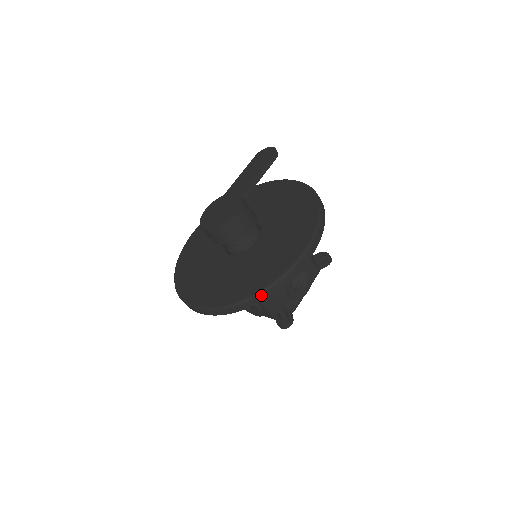
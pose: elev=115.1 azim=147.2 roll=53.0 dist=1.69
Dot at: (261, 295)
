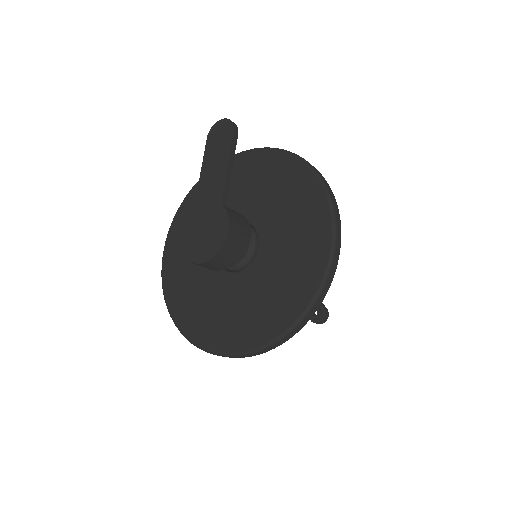
Dot at: (303, 320)
